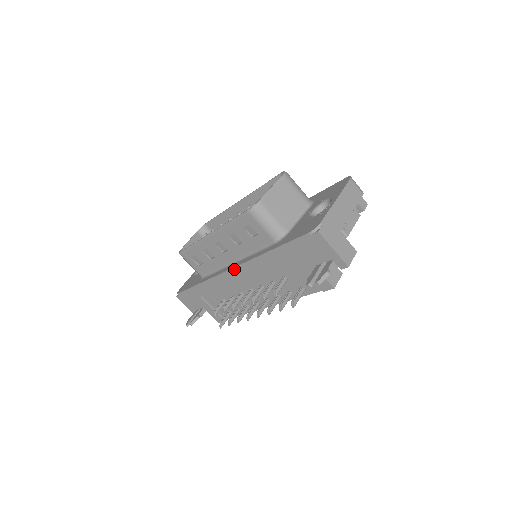
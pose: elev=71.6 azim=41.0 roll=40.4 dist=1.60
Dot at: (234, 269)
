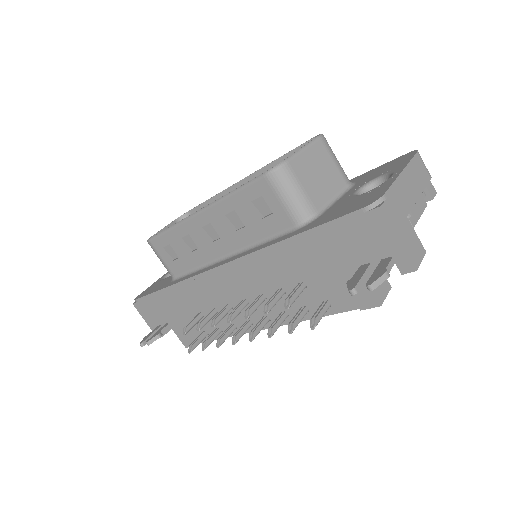
Dot at: (226, 266)
